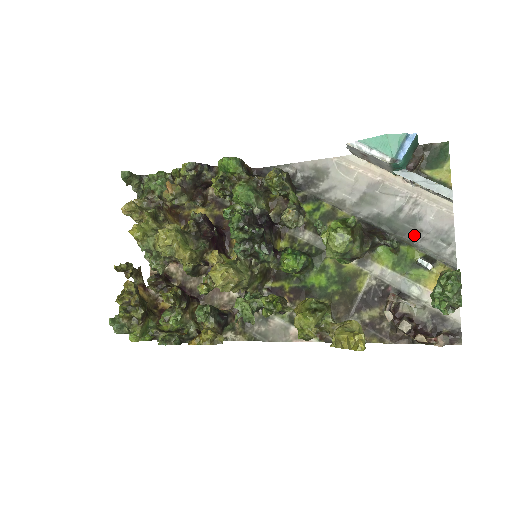
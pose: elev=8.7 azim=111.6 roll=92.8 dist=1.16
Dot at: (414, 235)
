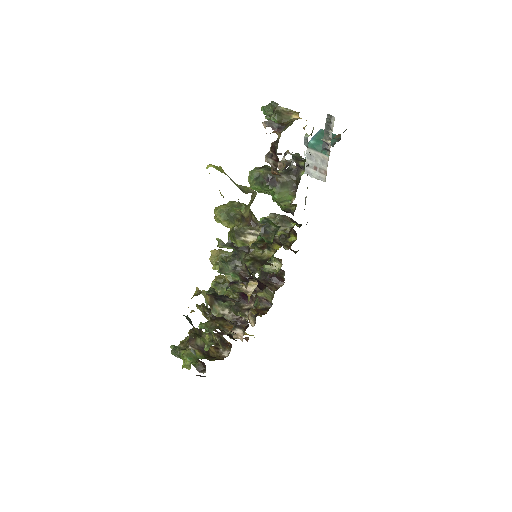
Dot at: occluded
